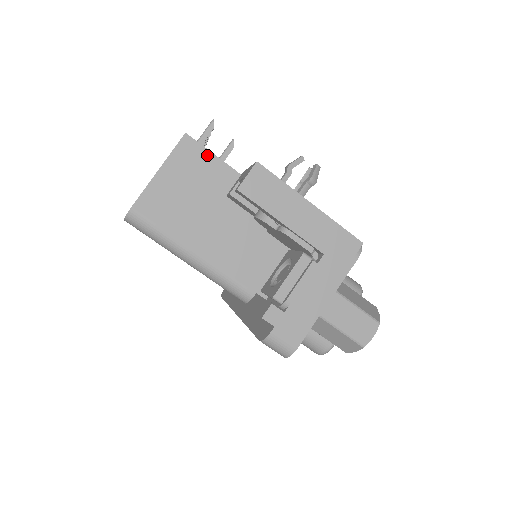
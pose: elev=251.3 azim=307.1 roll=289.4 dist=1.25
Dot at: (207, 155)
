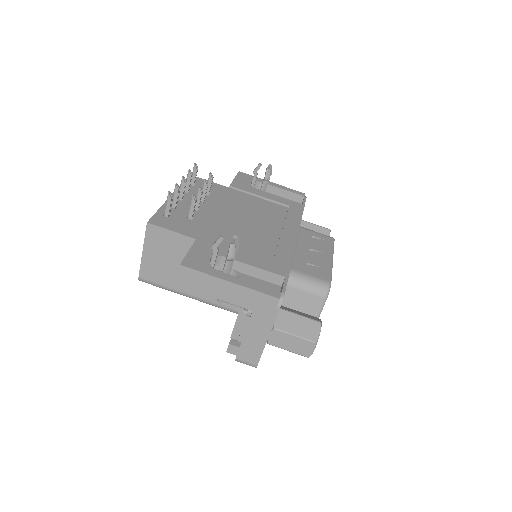
Dot at: (168, 233)
